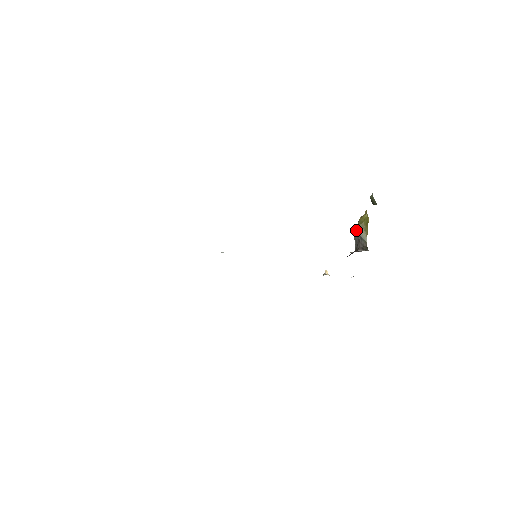
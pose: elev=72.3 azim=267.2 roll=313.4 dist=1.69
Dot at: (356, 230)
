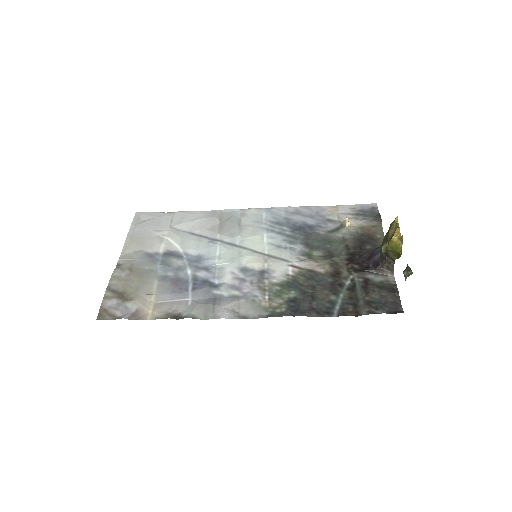
Dot at: (383, 252)
